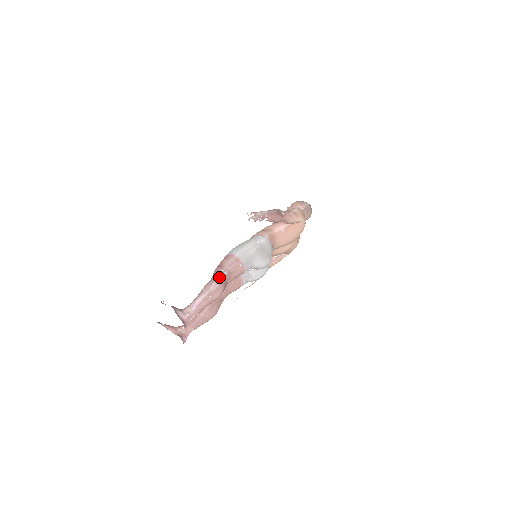
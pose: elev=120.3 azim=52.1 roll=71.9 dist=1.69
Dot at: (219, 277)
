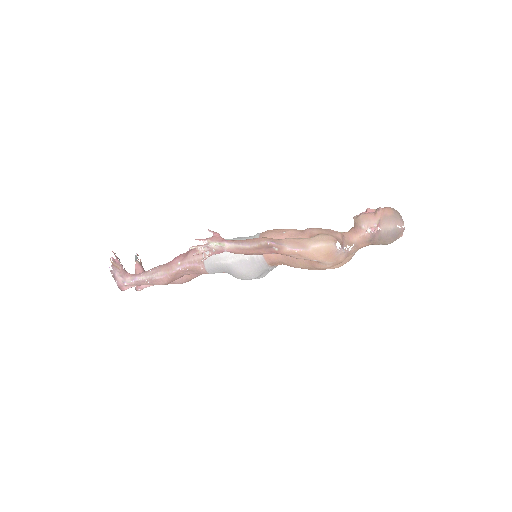
Dot at: (169, 269)
